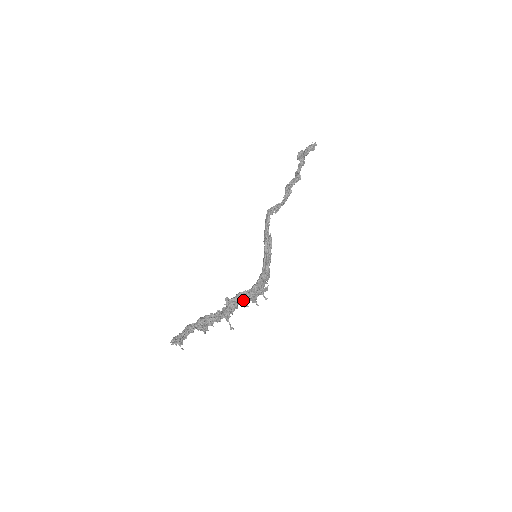
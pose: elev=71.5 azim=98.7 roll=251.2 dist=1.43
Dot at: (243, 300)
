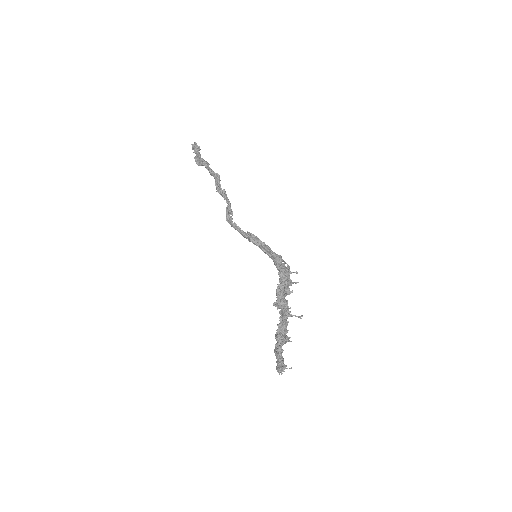
Dot at: (285, 292)
